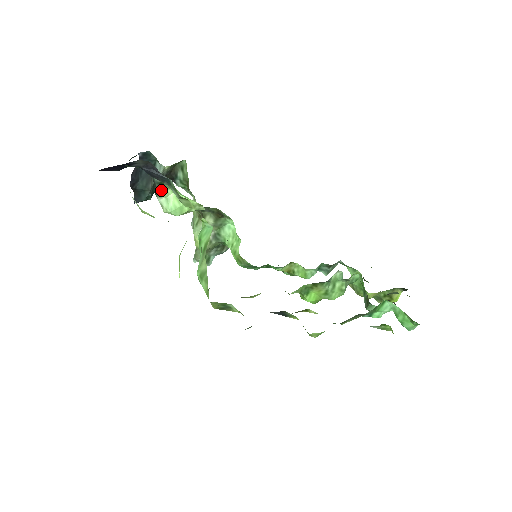
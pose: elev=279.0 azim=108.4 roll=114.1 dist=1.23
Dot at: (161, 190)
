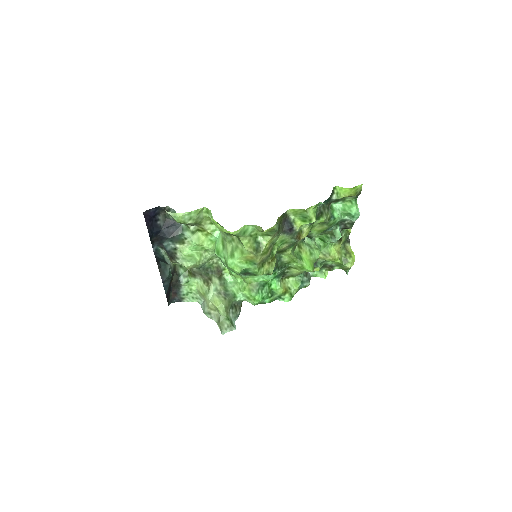
Dot at: (177, 255)
